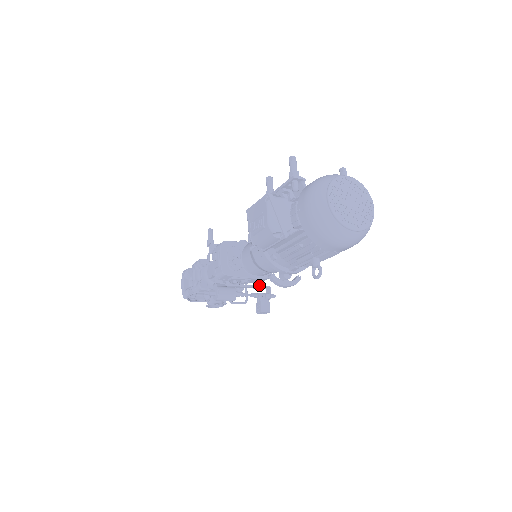
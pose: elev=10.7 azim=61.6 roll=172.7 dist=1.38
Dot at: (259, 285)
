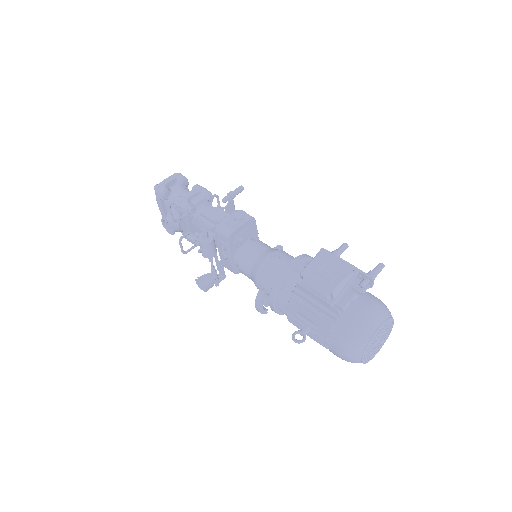
Dot at: occluded
